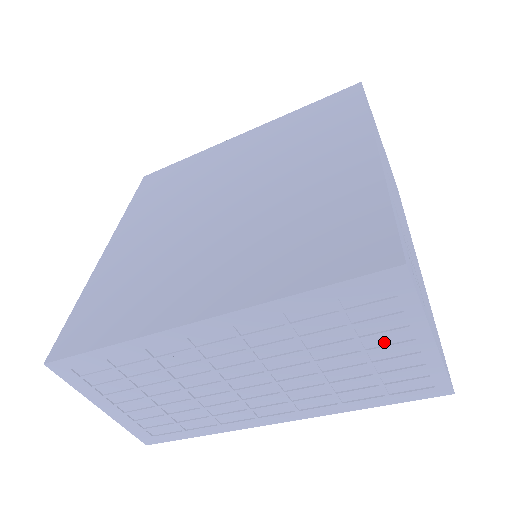
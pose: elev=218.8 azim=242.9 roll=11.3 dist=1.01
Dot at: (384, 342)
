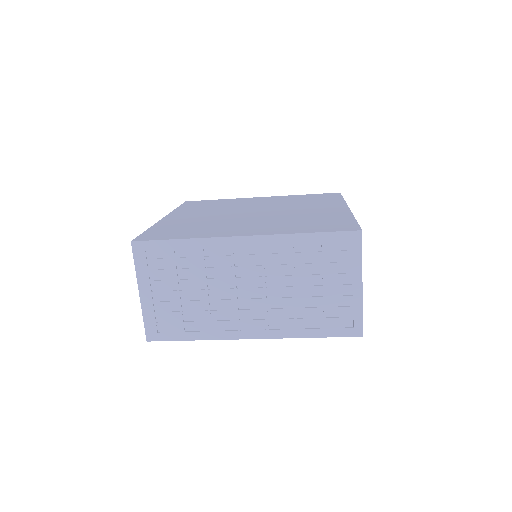
Dot at: (337, 282)
